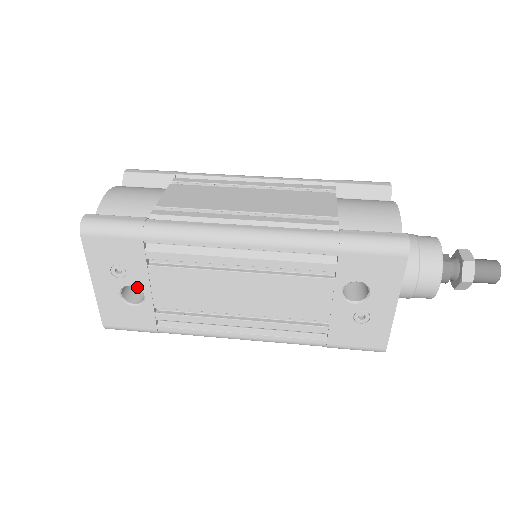
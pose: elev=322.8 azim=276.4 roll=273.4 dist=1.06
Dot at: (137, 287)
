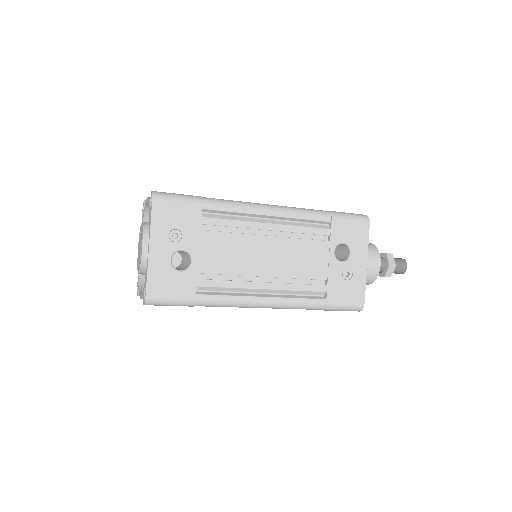
Dot at: (188, 251)
